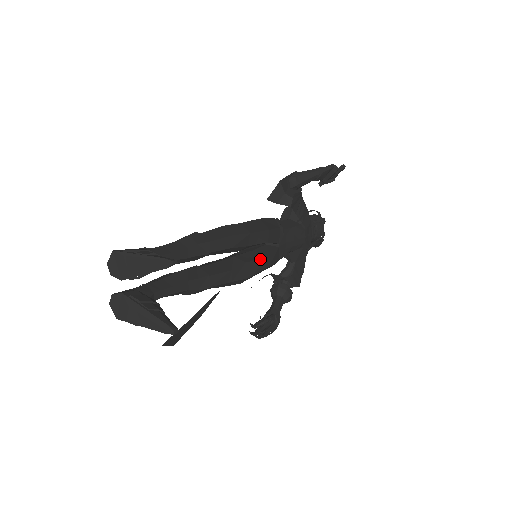
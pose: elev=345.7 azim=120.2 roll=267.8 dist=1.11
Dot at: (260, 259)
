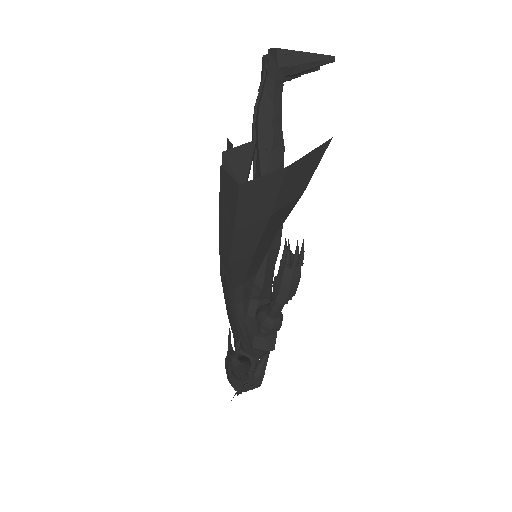
Dot at: occluded
